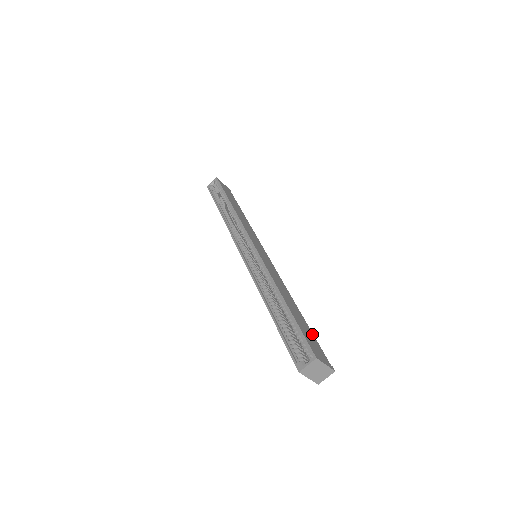
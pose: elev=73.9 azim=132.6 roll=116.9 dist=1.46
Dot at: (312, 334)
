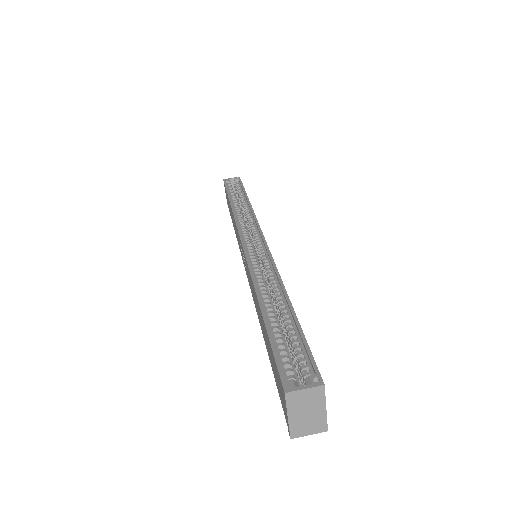
Dot at: occluded
